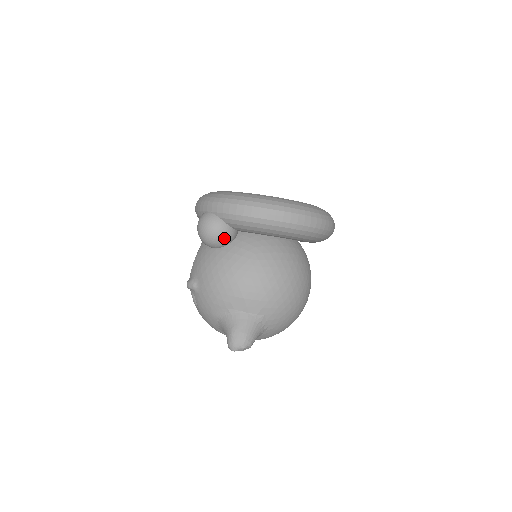
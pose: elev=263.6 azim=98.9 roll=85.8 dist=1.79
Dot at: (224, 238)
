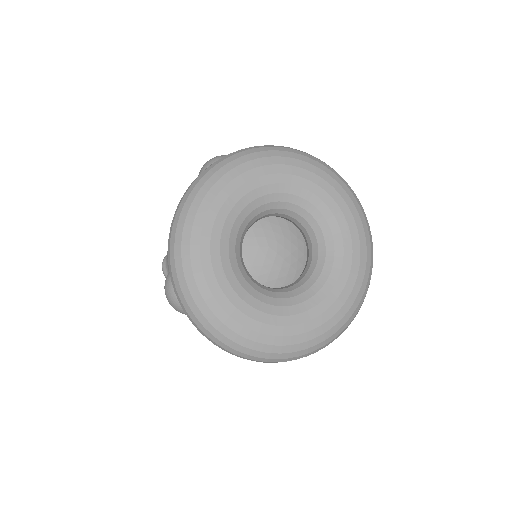
Dot at: occluded
